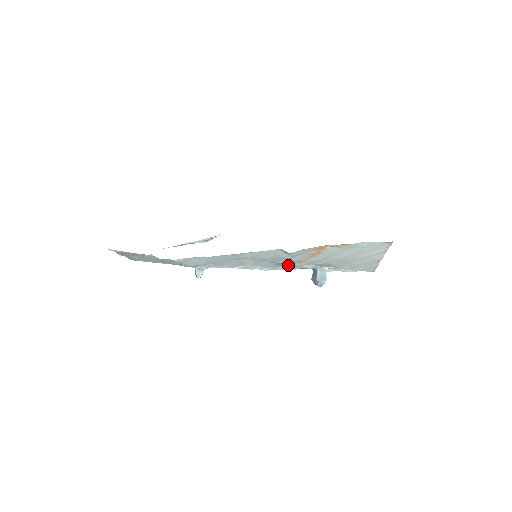
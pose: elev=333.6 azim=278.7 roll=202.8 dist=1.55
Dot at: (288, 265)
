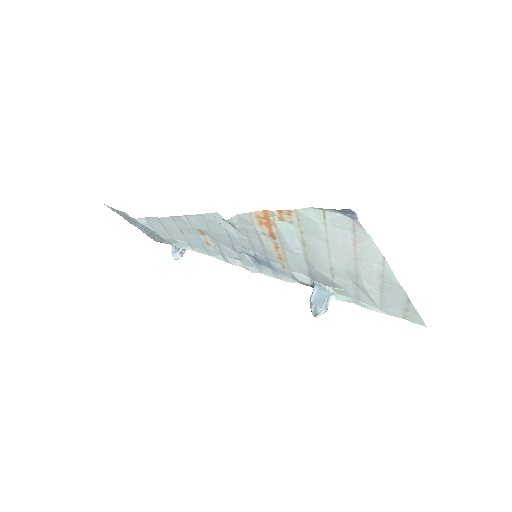
Dot at: (272, 267)
